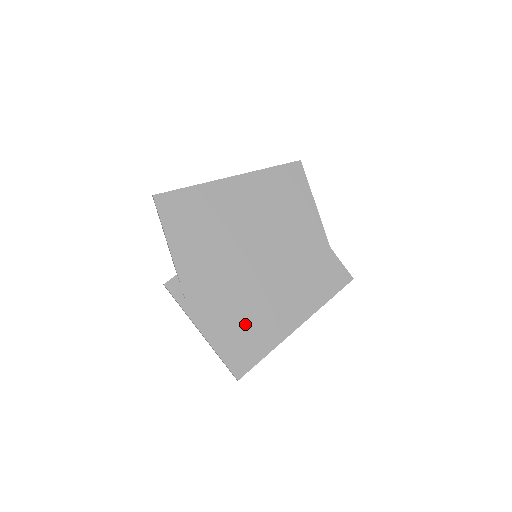
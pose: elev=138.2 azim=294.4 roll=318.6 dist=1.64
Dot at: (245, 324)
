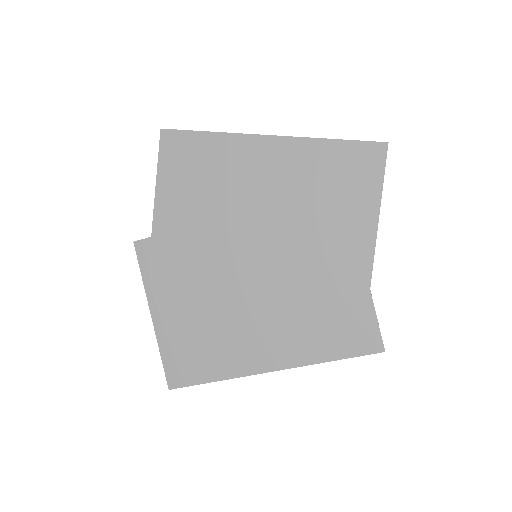
Dot at: (204, 332)
